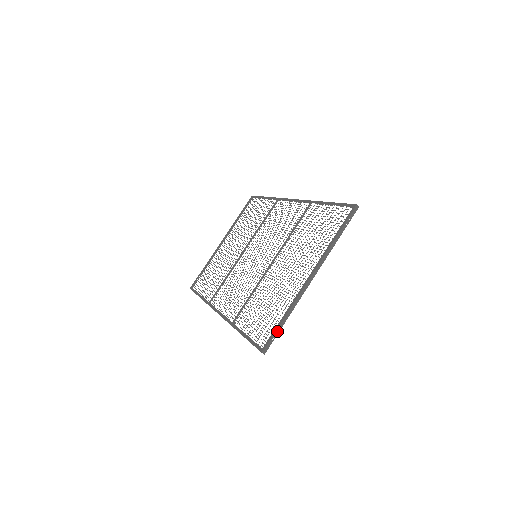
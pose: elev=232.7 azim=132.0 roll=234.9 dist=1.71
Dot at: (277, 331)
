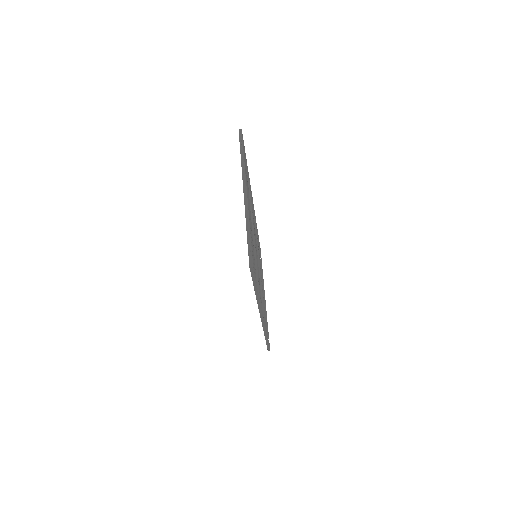
Dot at: (249, 244)
